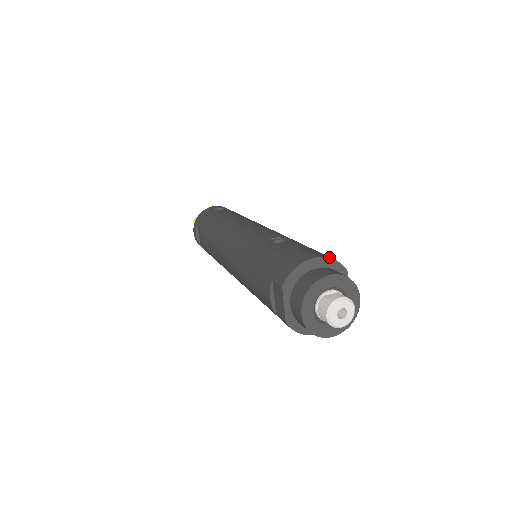
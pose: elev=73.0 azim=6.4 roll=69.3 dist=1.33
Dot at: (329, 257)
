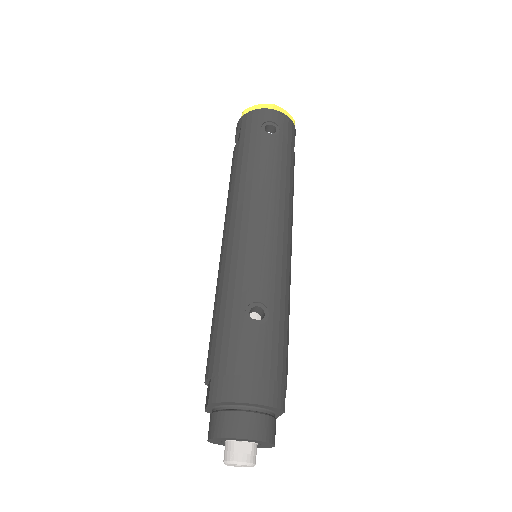
Dot at: (270, 403)
